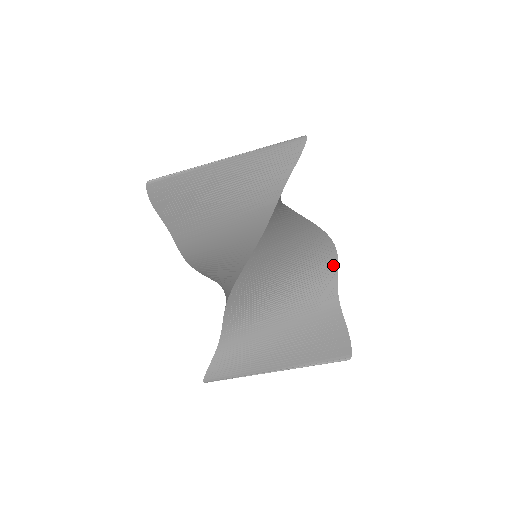
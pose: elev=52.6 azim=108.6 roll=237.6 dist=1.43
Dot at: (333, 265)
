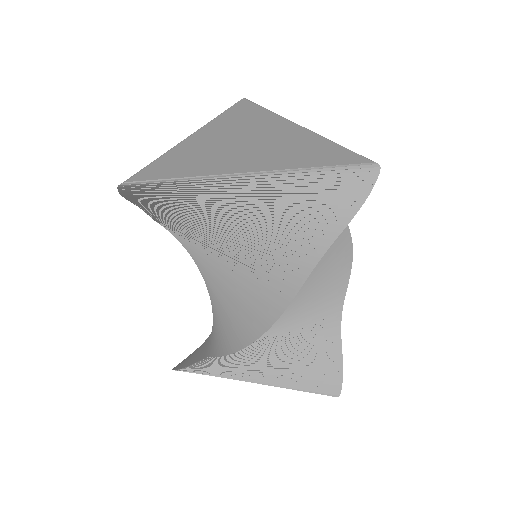
Dot at: (345, 275)
